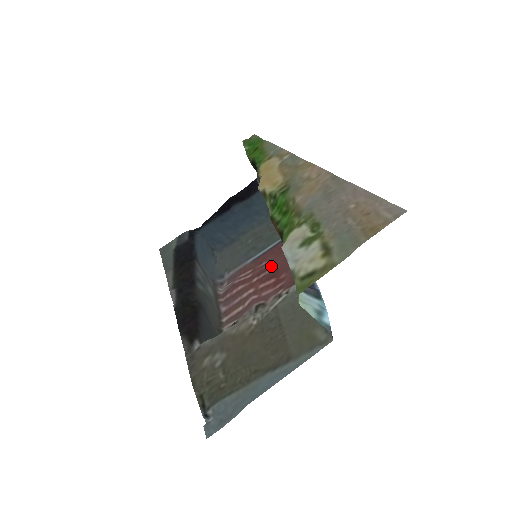
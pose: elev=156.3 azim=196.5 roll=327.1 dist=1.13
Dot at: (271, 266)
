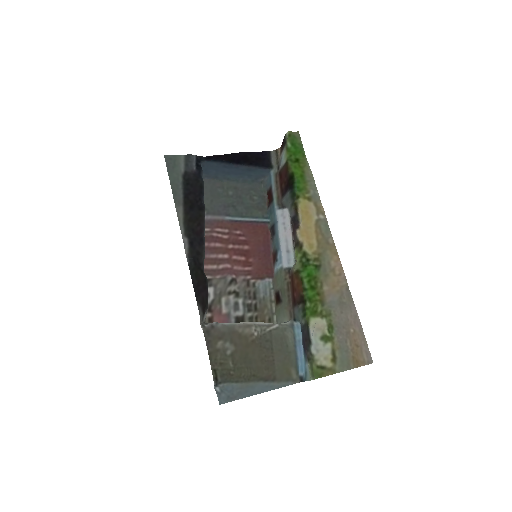
Dot at: (245, 243)
